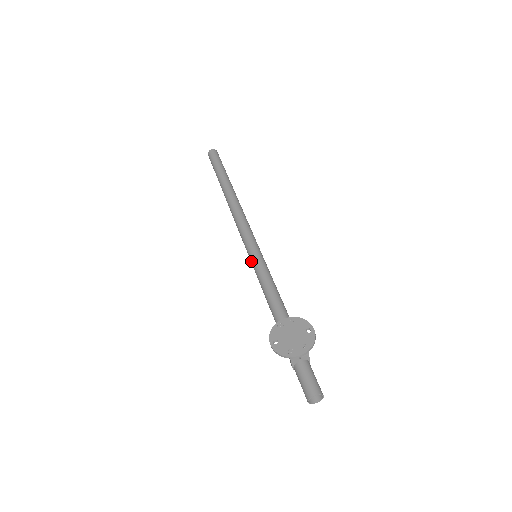
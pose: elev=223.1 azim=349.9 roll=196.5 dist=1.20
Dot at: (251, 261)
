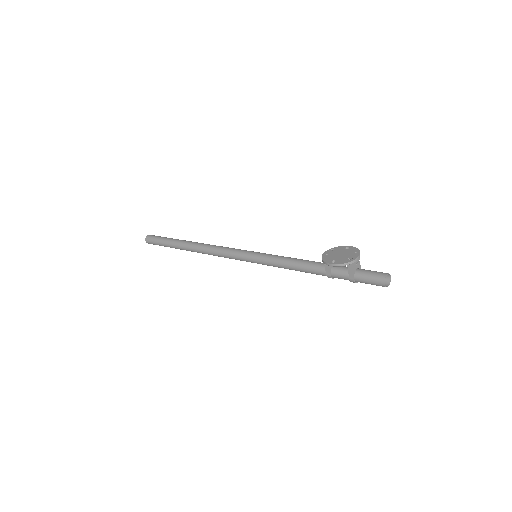
Dot at: (255, 259)
